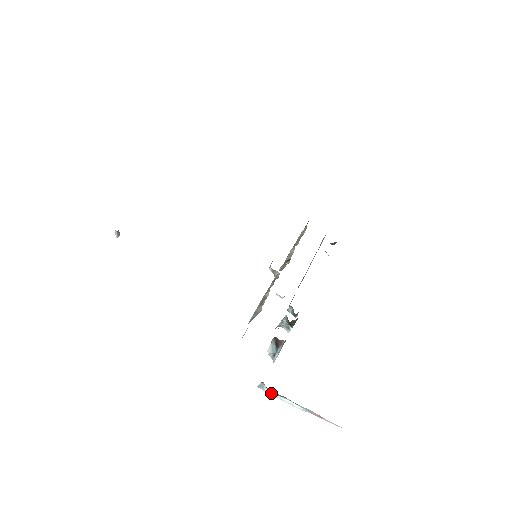
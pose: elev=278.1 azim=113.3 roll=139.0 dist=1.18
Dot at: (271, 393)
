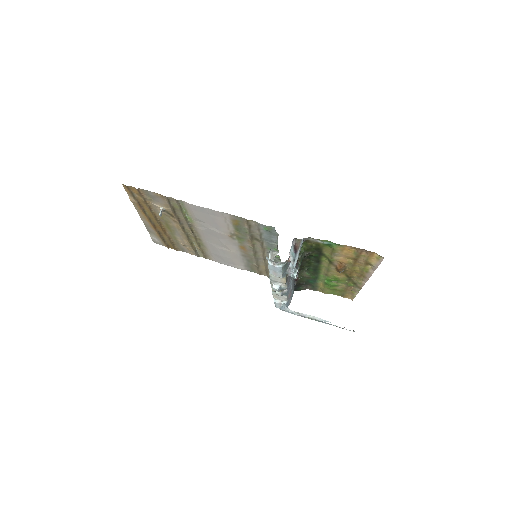
Dot at: (293, 311)
